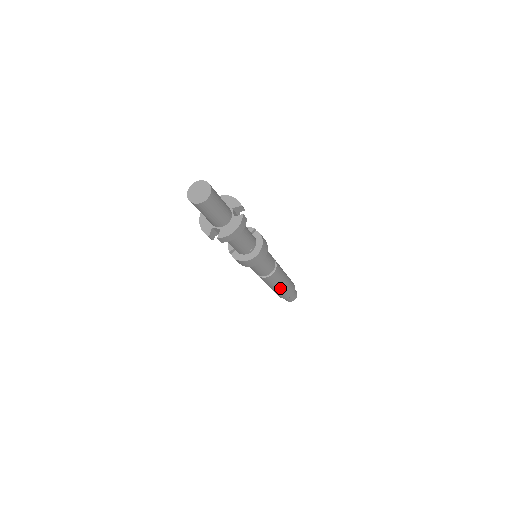
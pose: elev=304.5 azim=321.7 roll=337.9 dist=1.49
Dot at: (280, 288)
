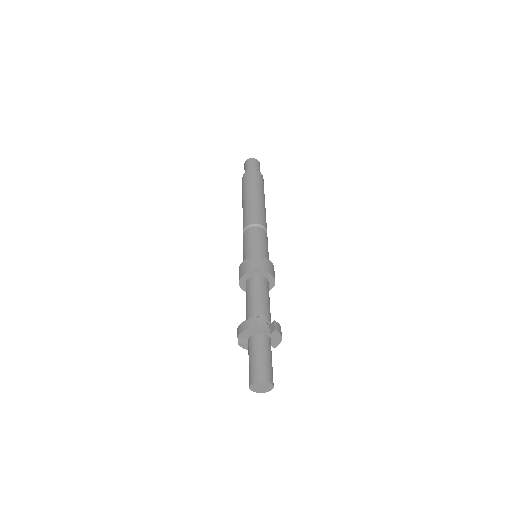
Dot at: occluded
